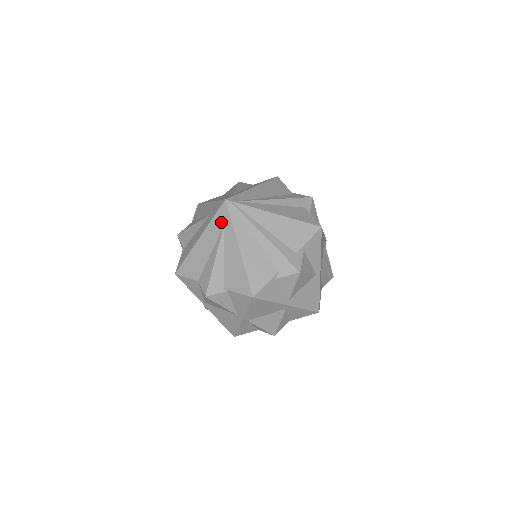
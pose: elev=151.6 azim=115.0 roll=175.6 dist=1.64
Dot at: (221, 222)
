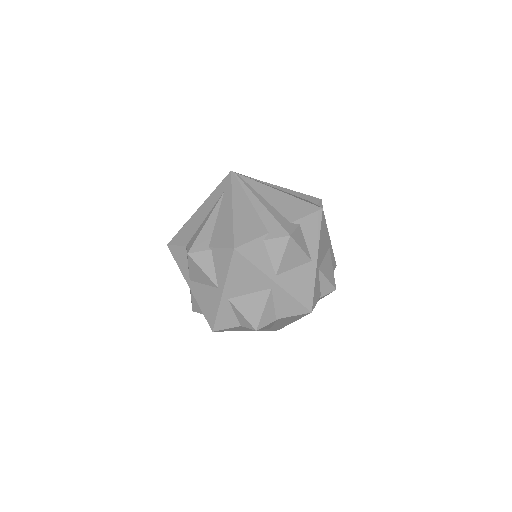
Dot at: (222, 190)
